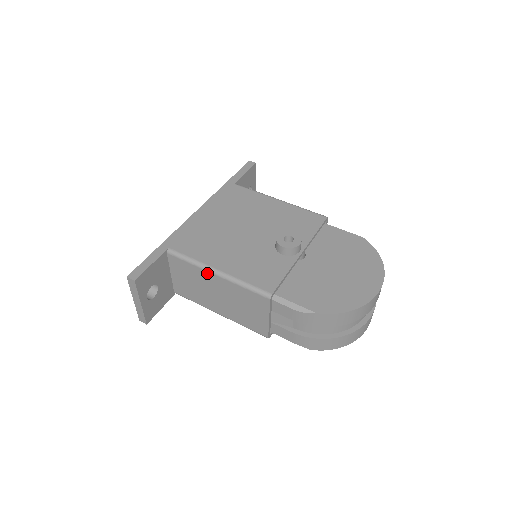
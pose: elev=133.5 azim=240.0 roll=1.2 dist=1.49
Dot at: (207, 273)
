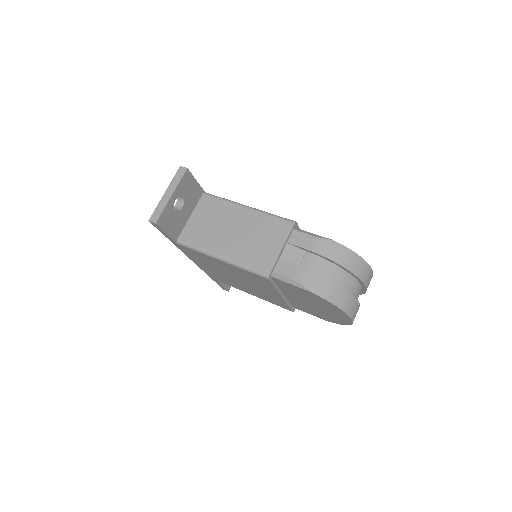
Dot at: (237, 207)
